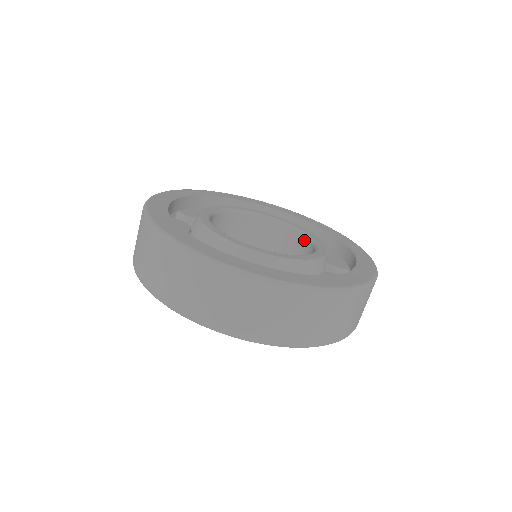
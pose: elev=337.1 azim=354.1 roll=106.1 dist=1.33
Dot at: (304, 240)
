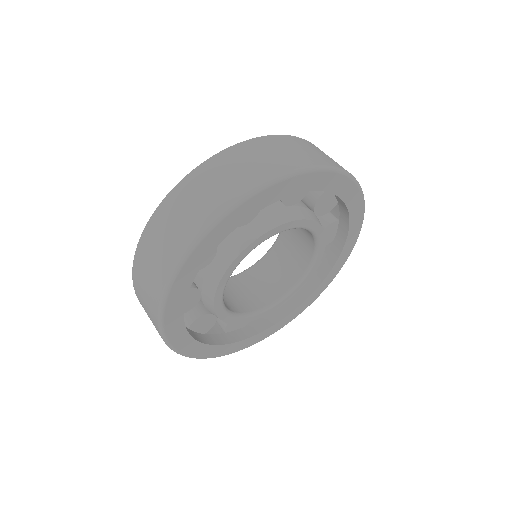
Dot at: (292, 283)
